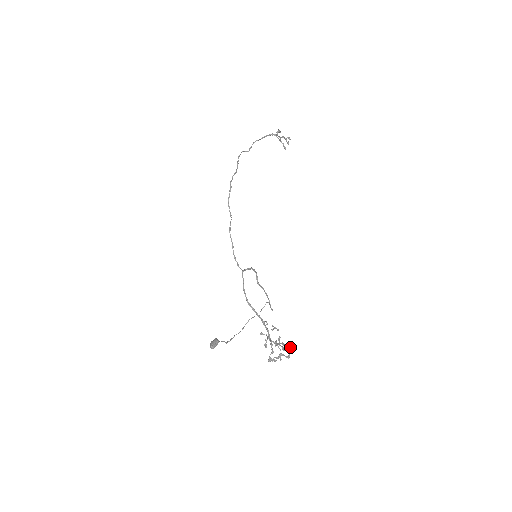
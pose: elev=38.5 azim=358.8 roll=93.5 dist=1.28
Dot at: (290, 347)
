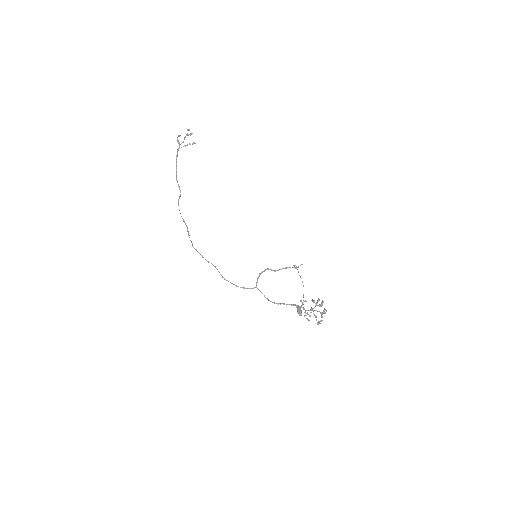
Dot at: (322, 302)
